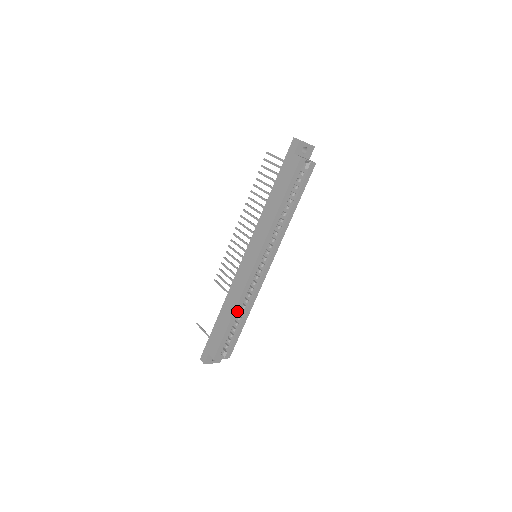
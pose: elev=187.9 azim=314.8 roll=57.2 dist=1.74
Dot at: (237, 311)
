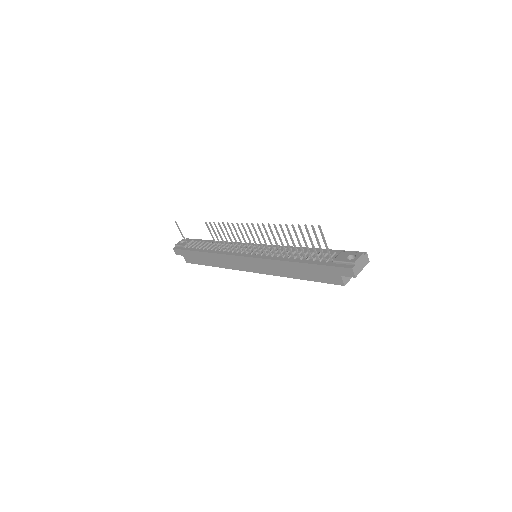
Dot at: occluded
